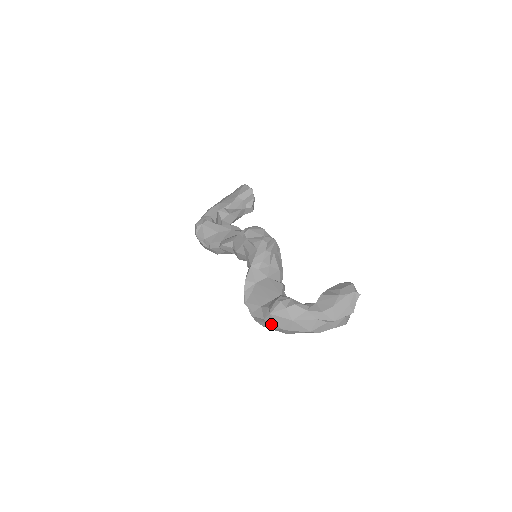
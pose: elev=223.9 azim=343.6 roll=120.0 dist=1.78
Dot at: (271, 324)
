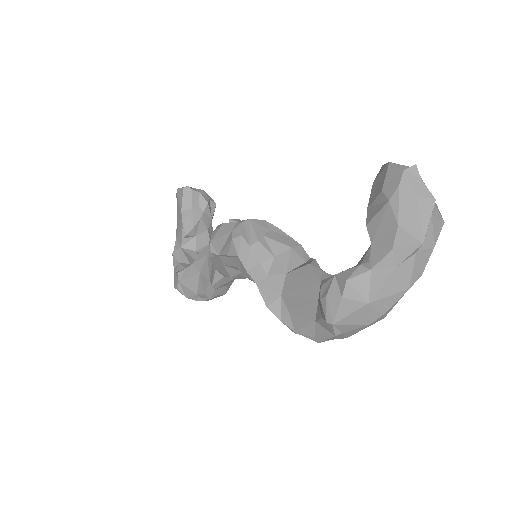
Dot at: (350, 331)
